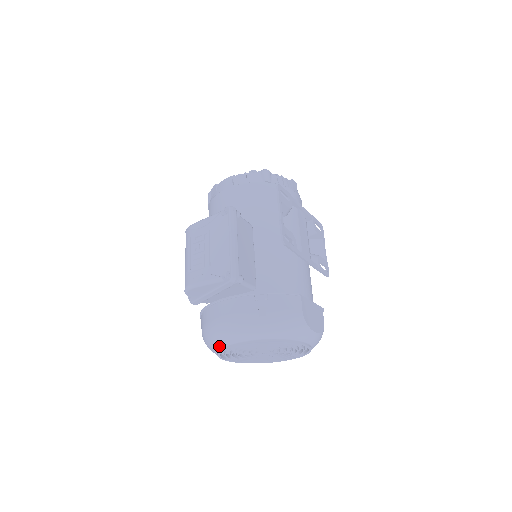
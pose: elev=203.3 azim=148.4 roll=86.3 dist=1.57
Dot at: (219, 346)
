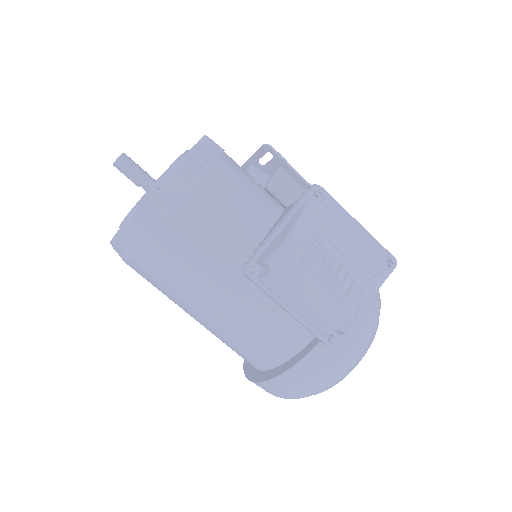
Dot at: (351, 368)
